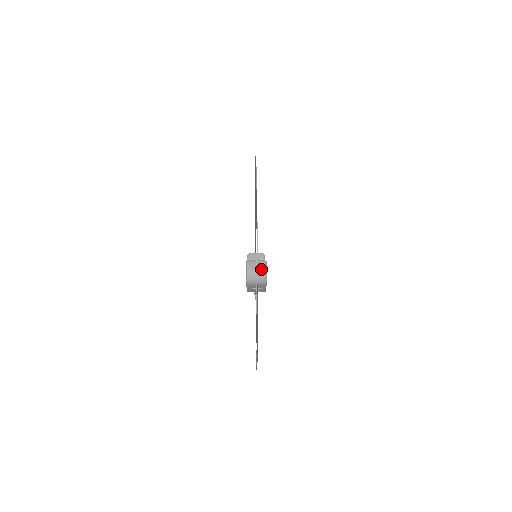
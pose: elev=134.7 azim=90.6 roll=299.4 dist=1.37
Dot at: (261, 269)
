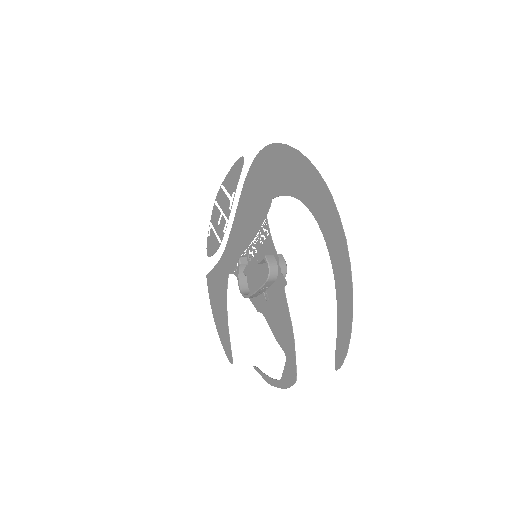
Dot at: (281, 262)
